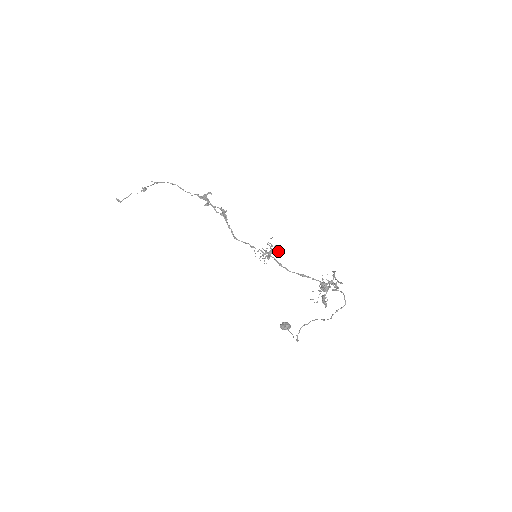
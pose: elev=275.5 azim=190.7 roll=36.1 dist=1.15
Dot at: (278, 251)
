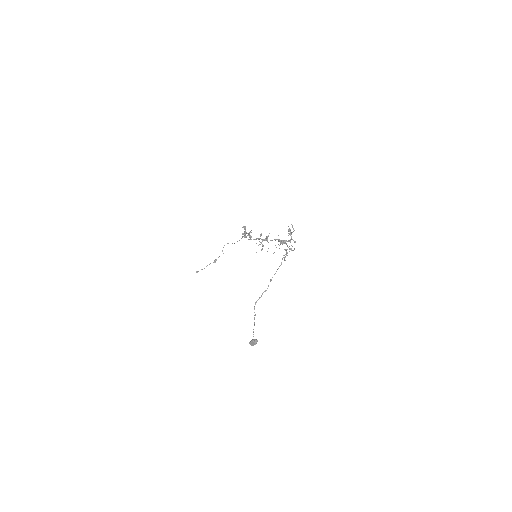
Dot at: (268, 235)
